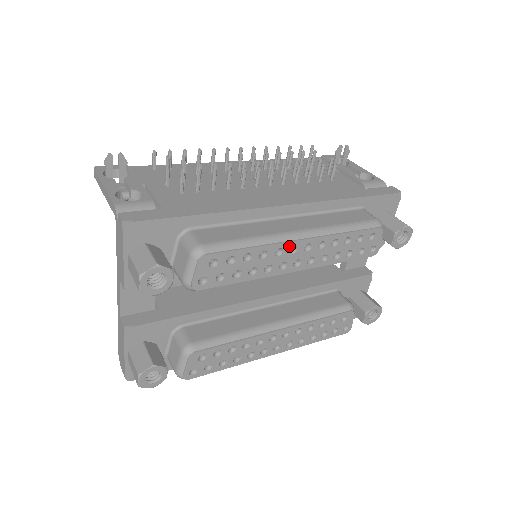
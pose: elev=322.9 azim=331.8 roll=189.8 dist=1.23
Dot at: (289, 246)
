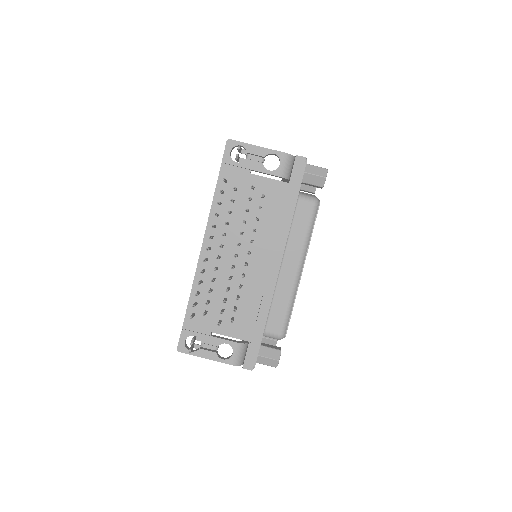
Dot at: occluded
